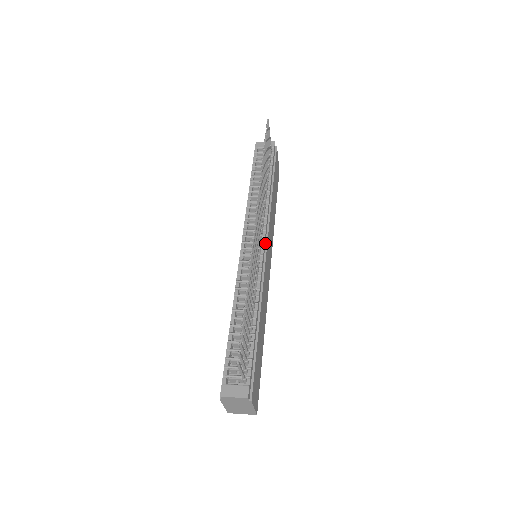
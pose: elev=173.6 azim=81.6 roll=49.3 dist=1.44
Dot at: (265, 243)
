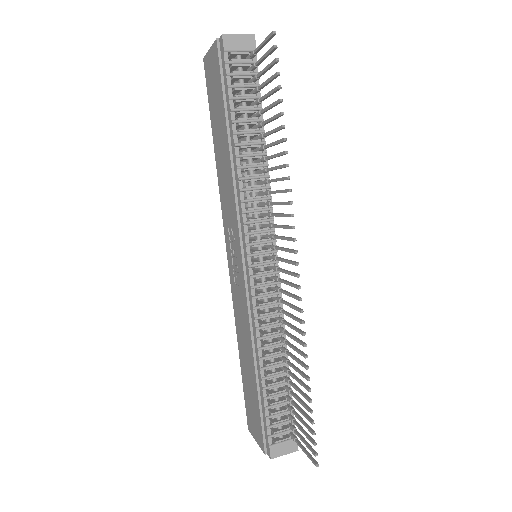
Dot at: occluded
